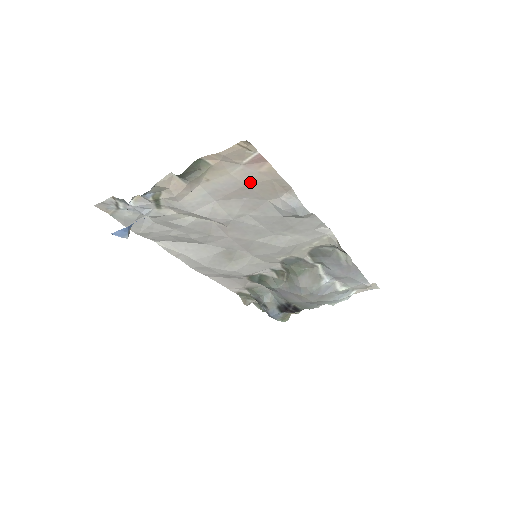
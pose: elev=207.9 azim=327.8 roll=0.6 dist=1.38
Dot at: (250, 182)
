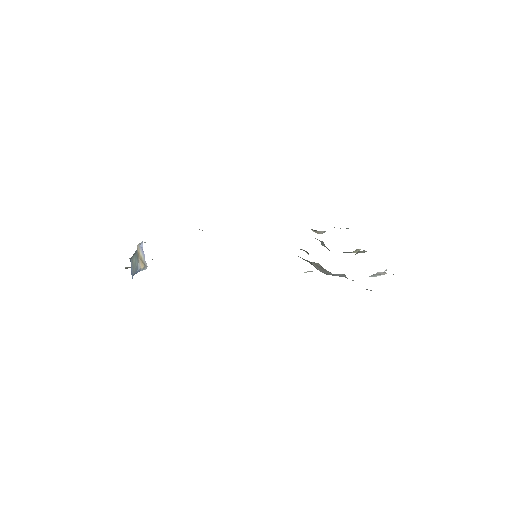
Dot at: occluded
